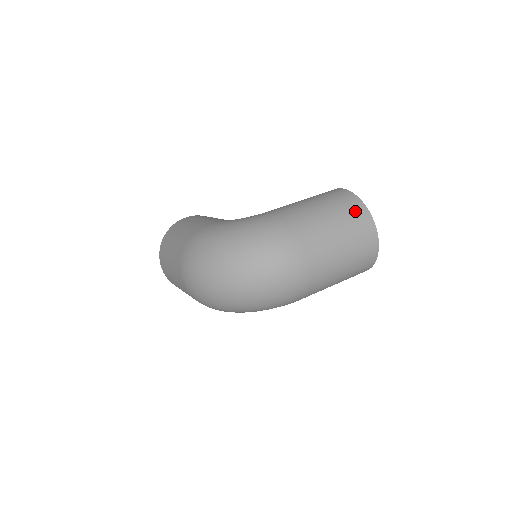
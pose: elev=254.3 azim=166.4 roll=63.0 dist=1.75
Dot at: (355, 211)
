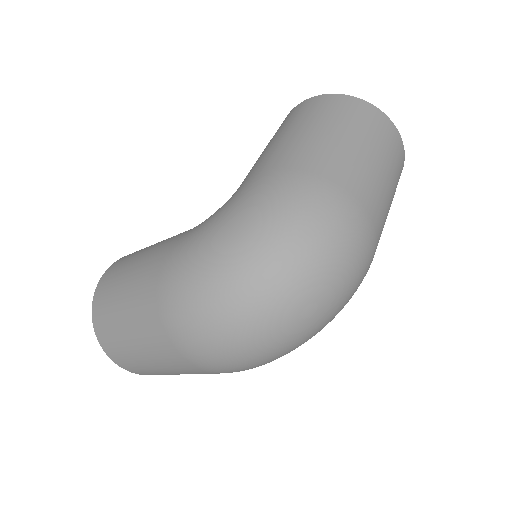
Dot at: (357, 111)
